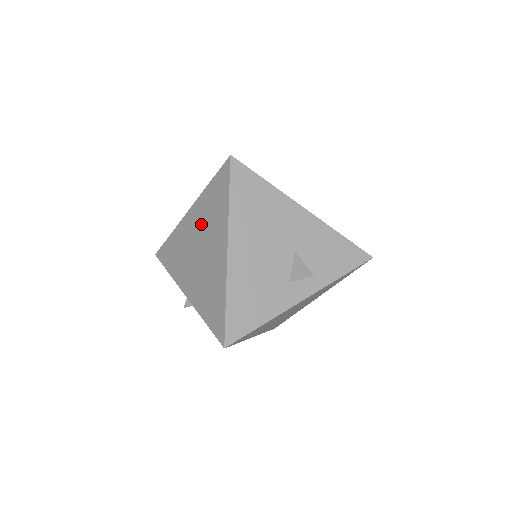
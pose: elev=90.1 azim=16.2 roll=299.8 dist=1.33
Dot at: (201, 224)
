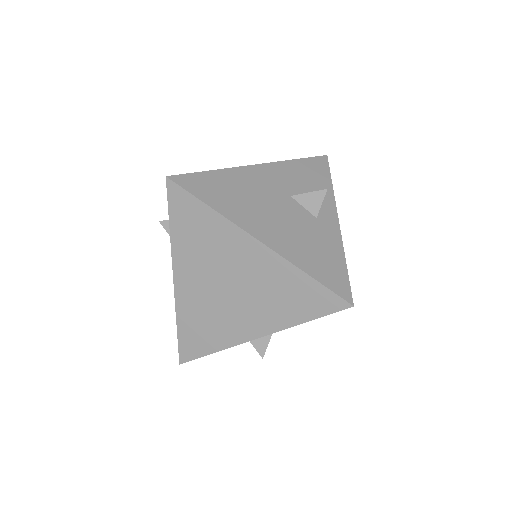
Dot at: (202, 265)
